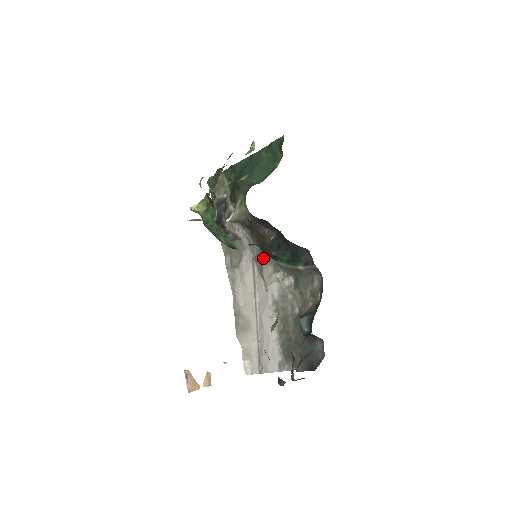
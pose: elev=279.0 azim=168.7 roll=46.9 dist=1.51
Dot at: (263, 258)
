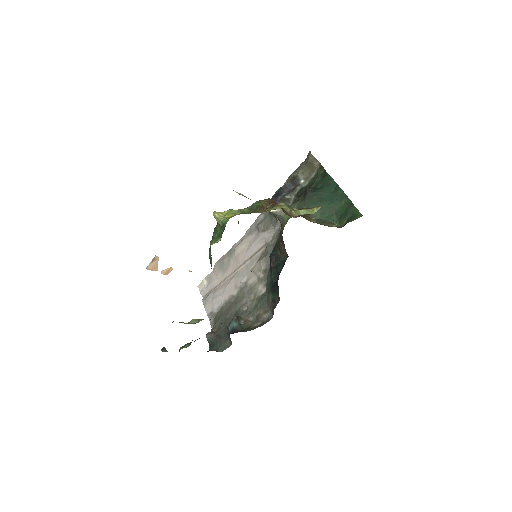
Dot at: (269, 254)
